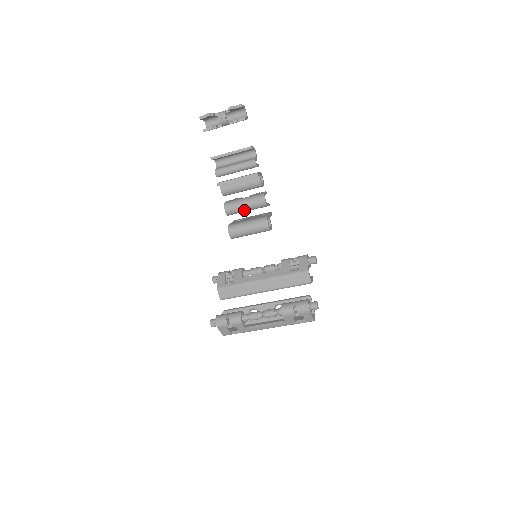
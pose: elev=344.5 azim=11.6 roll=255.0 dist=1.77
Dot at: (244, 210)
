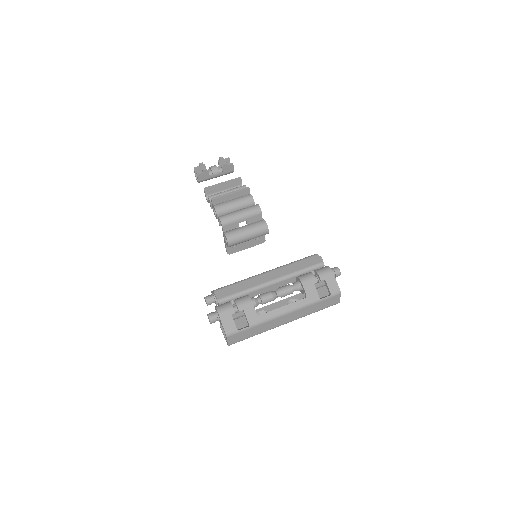
Dot at: (239, 217)
